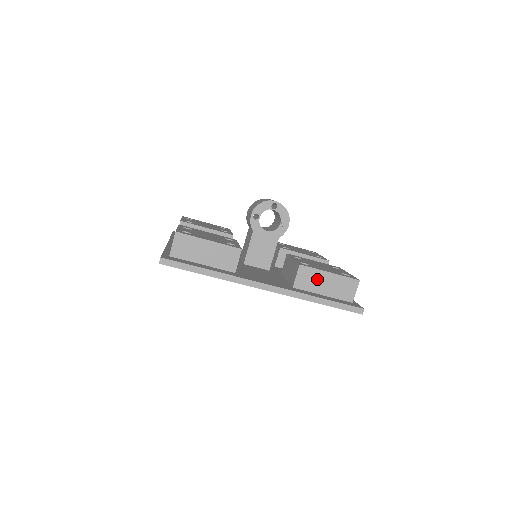
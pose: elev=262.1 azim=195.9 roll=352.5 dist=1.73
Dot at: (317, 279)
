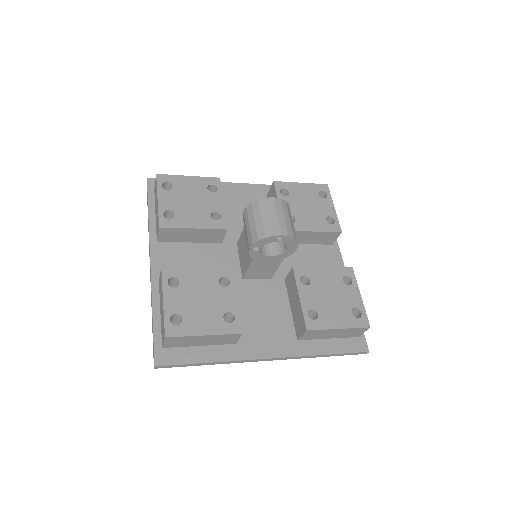
Dot at: (324, 333)
